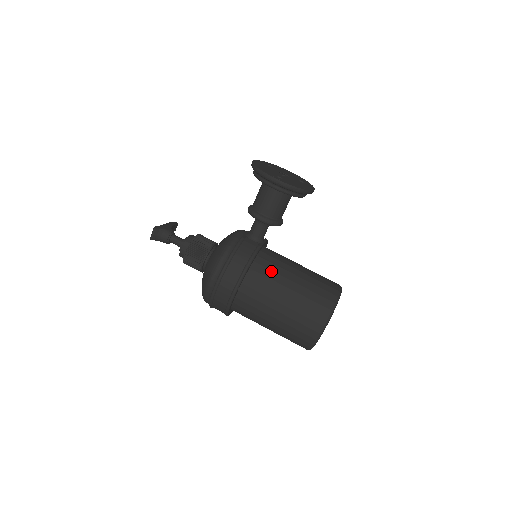
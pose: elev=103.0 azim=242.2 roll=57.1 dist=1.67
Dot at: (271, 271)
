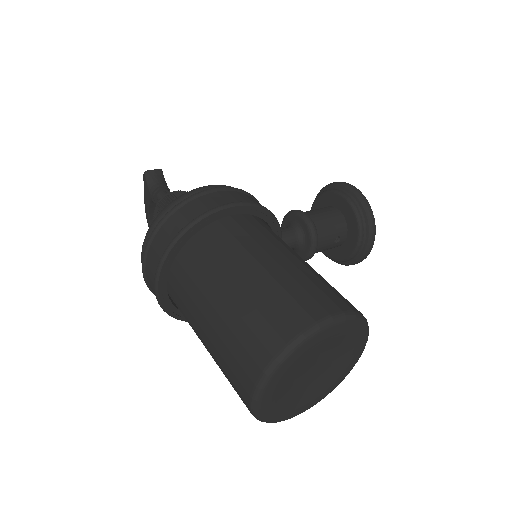
Dot at: occluded
